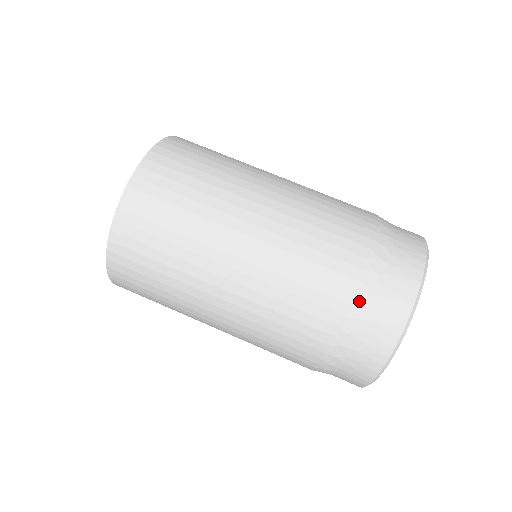
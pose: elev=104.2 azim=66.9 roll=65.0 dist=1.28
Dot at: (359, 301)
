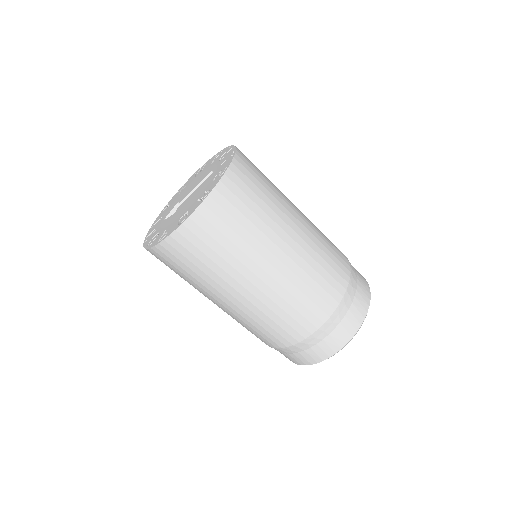
Dot at: (344, 303)
